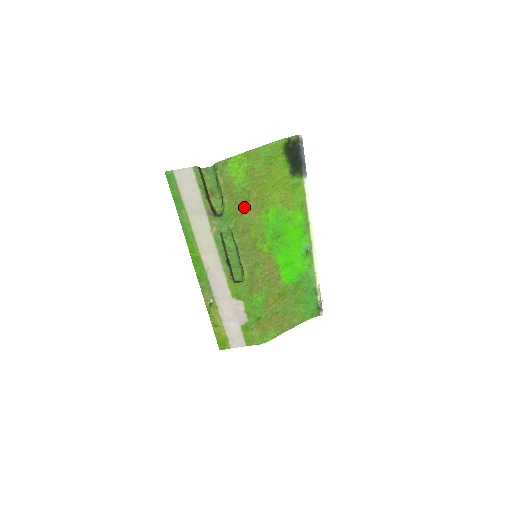
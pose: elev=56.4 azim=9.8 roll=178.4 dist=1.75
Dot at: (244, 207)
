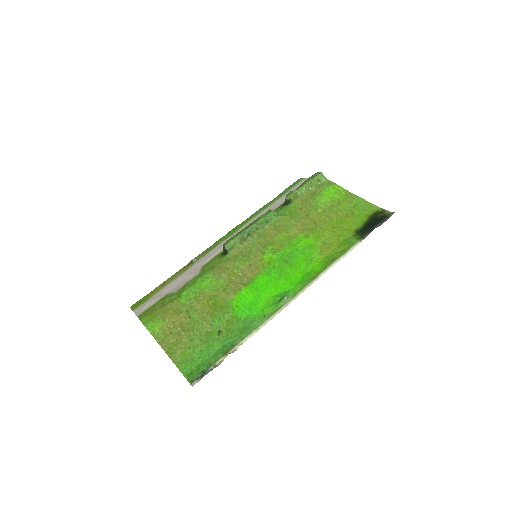
Dot at: (301, 217)
